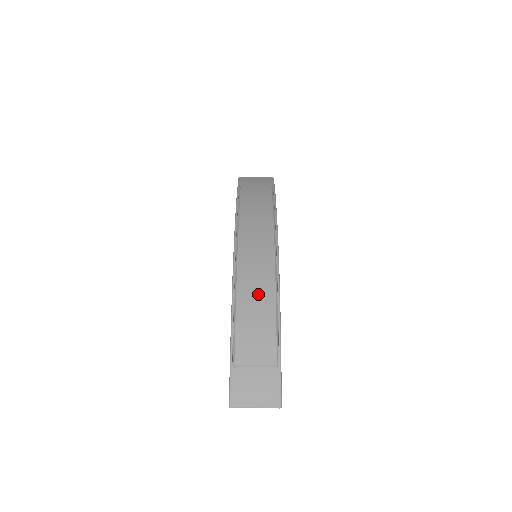
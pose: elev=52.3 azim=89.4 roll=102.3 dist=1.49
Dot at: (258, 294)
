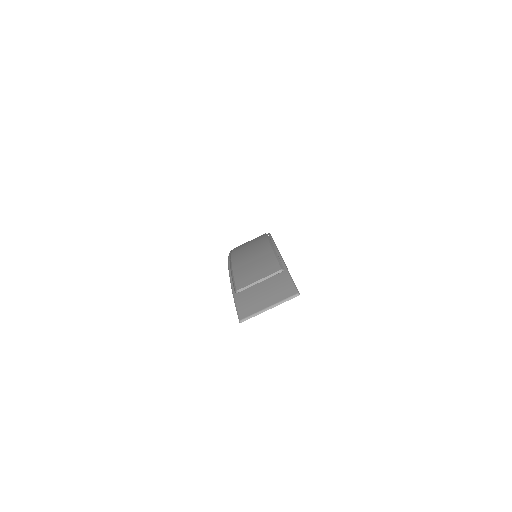
Dot at: (252, 250)
